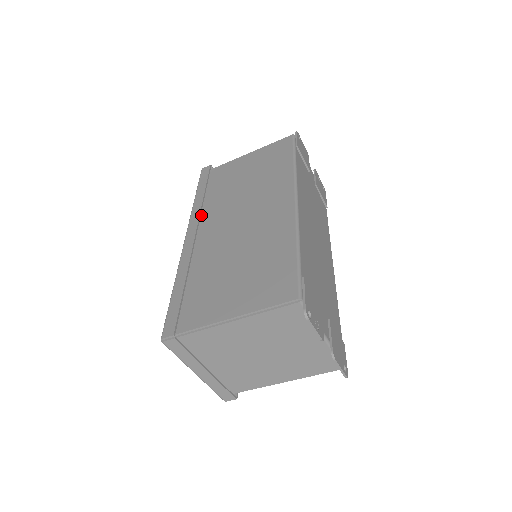
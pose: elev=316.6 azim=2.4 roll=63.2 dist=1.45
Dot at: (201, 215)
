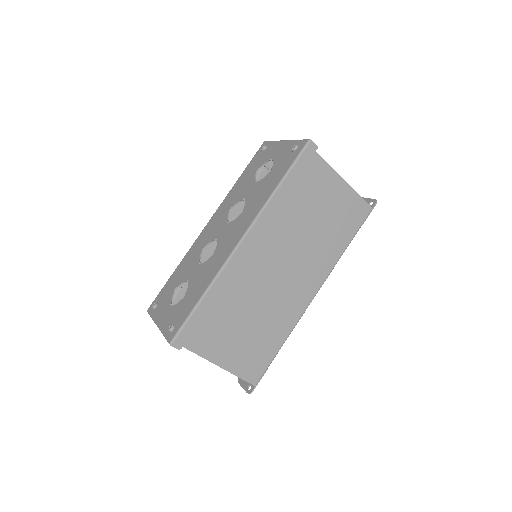
Dot at: (267, 220)
